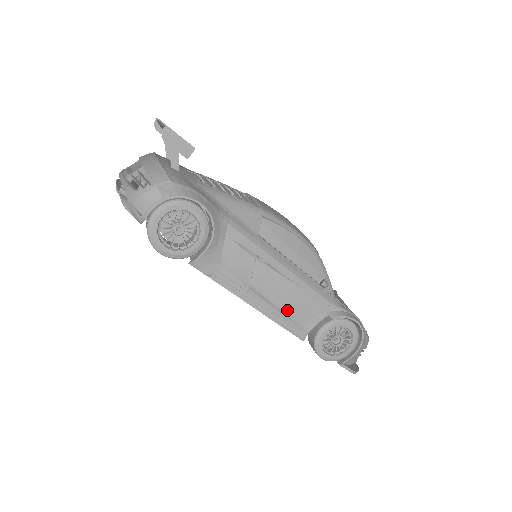
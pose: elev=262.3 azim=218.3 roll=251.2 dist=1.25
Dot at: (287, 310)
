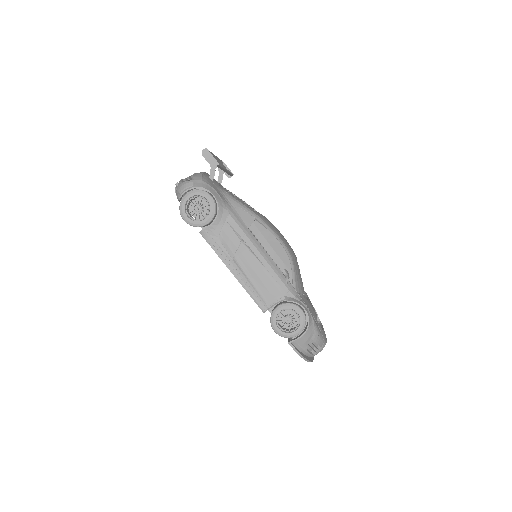
Dot at: (256, 285)
